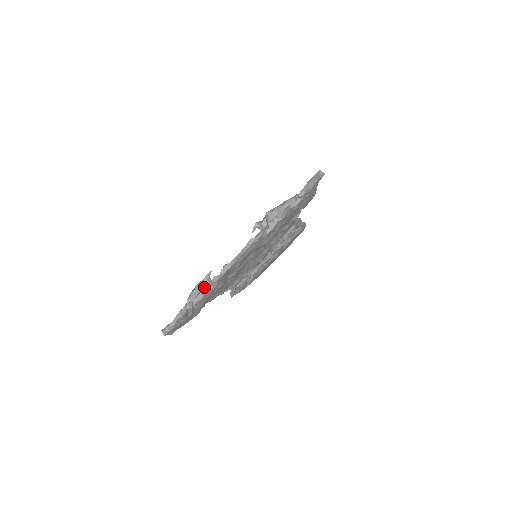
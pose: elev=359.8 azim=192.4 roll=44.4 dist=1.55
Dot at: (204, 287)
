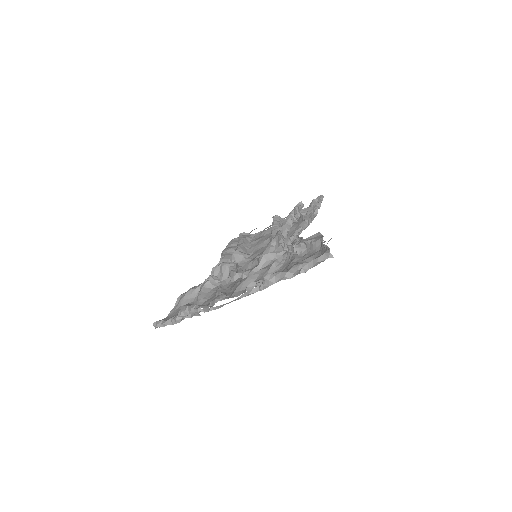
Dot at: (193, 312)
